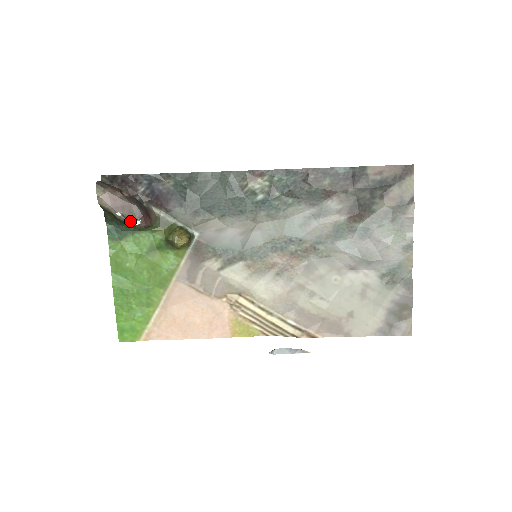
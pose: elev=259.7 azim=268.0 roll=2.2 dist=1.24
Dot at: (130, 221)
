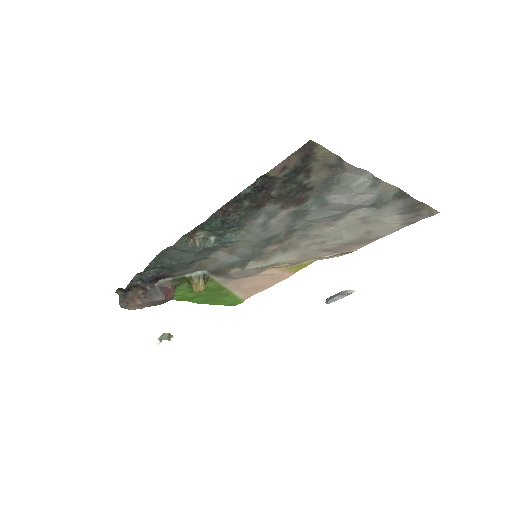
Dot at: occluded
